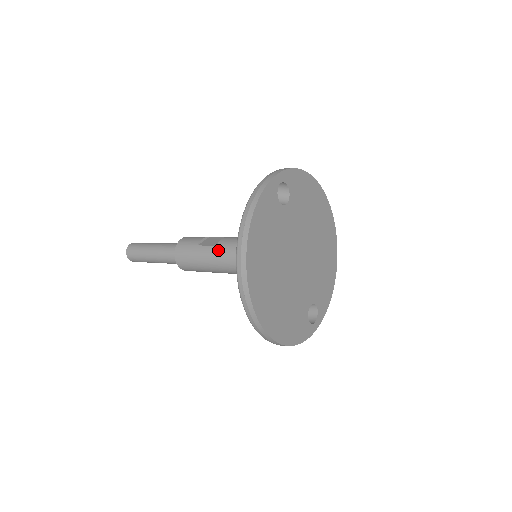
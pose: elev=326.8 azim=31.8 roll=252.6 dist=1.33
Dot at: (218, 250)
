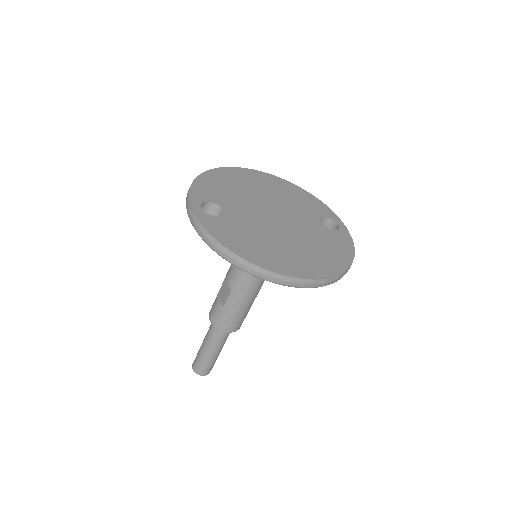
Dot at: (236, 290)
